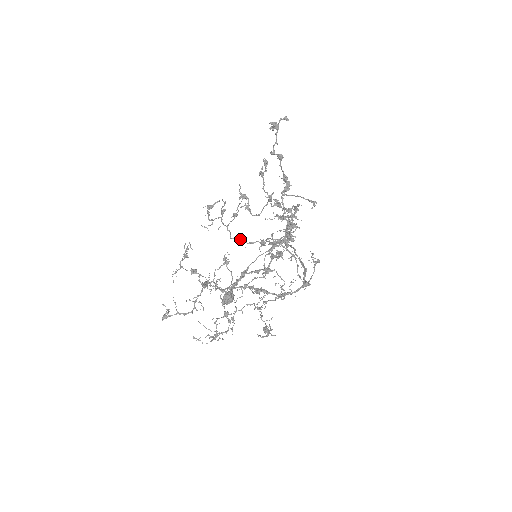
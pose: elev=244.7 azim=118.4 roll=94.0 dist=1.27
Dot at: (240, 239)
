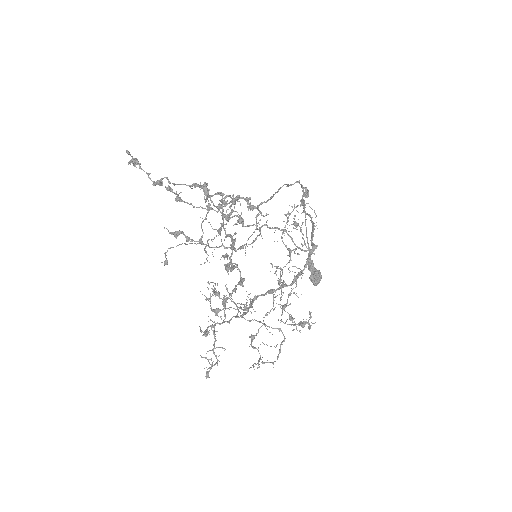
Dot at: (241, 247)
